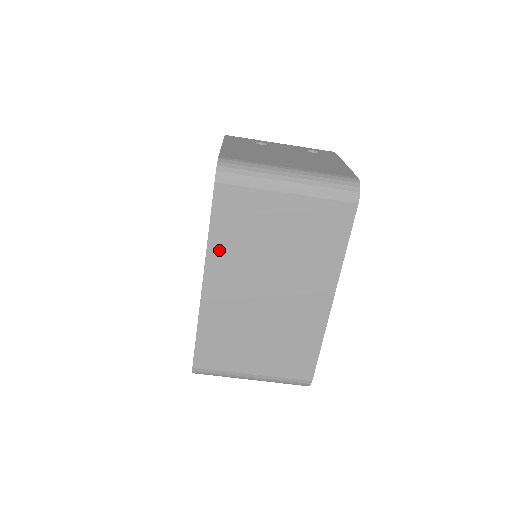
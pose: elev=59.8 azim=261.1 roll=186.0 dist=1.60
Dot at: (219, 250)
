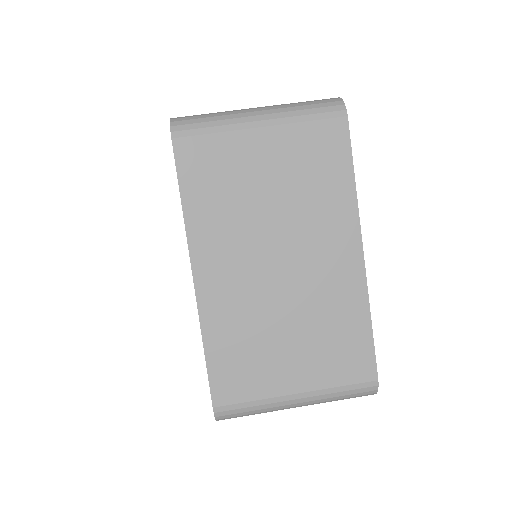
Dot at: (201, 224)
